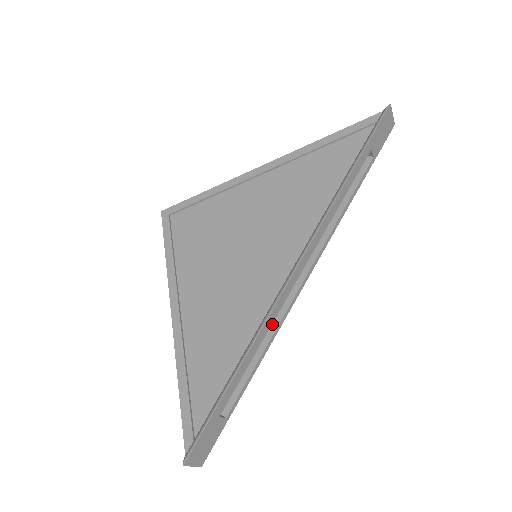
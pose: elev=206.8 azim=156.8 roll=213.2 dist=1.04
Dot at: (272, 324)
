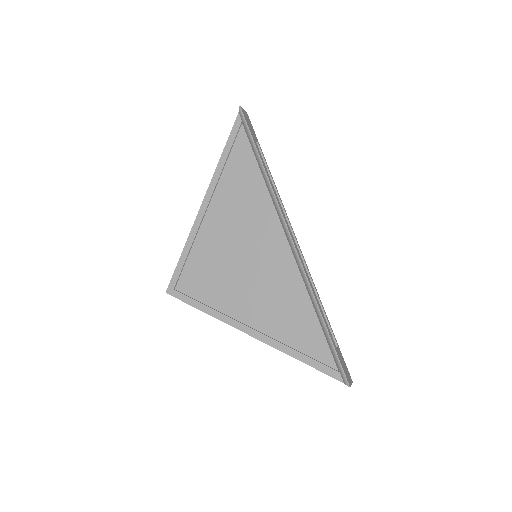
Dot at: occluded
